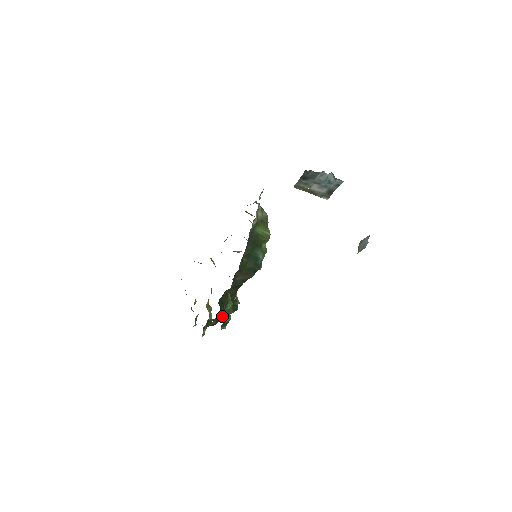
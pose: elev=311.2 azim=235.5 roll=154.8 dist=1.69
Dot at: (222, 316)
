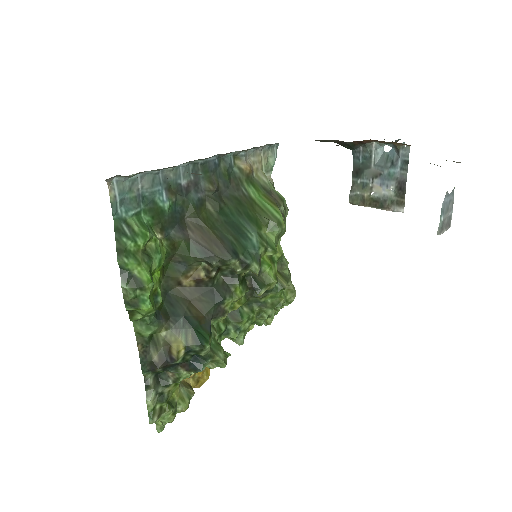
Dot at: (171, 345)
